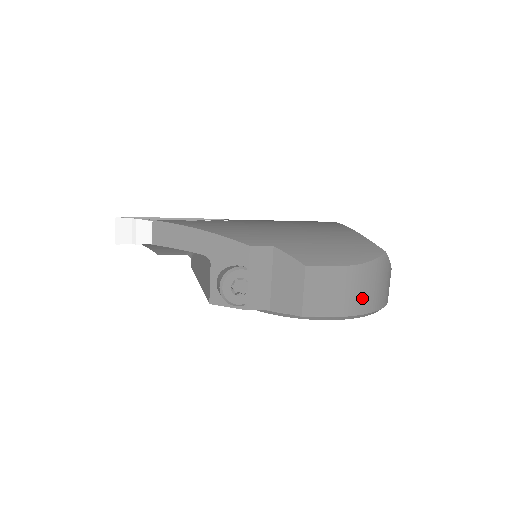
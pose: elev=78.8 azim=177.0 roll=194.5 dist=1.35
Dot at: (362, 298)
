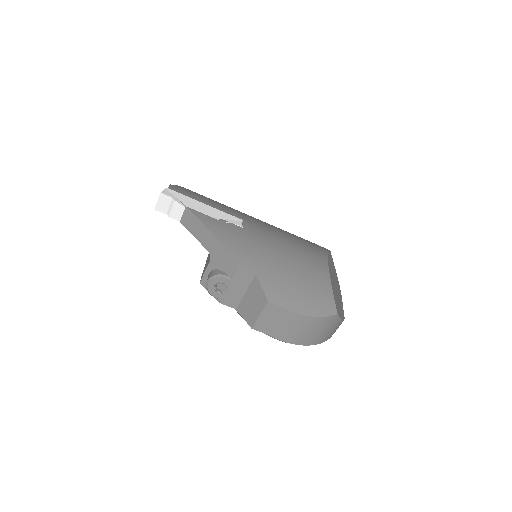
Dot at: (302, 336)
